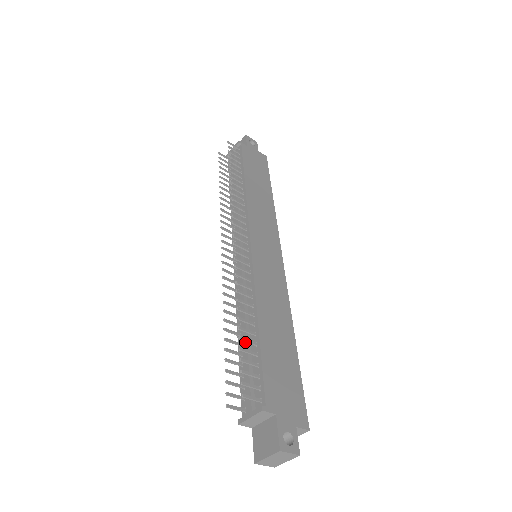
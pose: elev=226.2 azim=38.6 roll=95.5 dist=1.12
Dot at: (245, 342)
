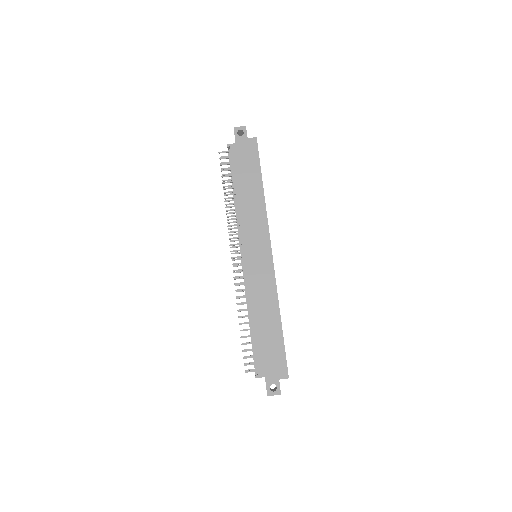
Dot at: (250, 332)
